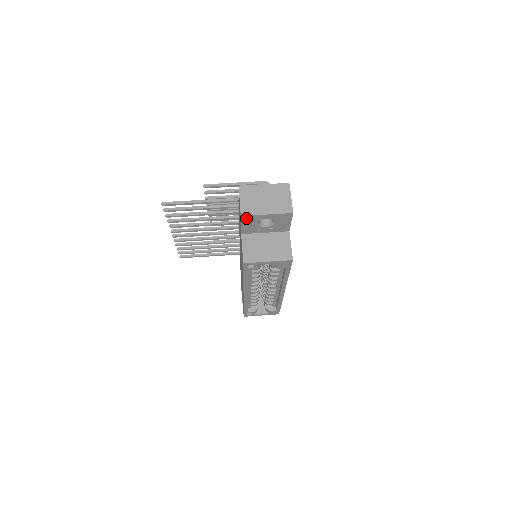
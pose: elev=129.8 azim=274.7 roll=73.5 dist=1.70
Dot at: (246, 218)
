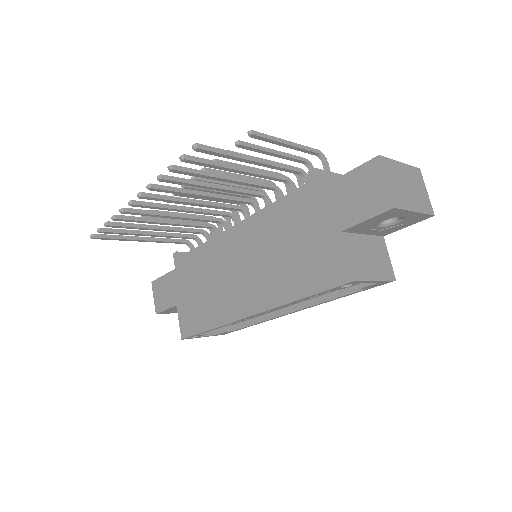
Dot at: (391, 212)
